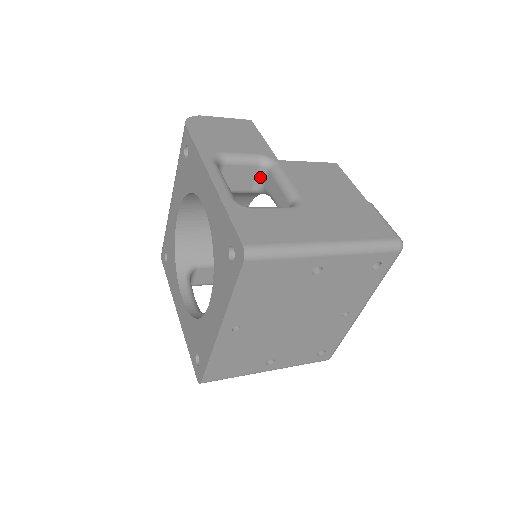
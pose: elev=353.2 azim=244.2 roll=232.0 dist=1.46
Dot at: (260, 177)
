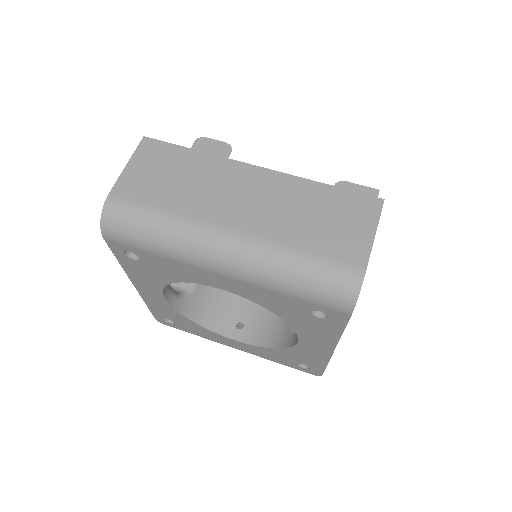
Dot at: occluded
